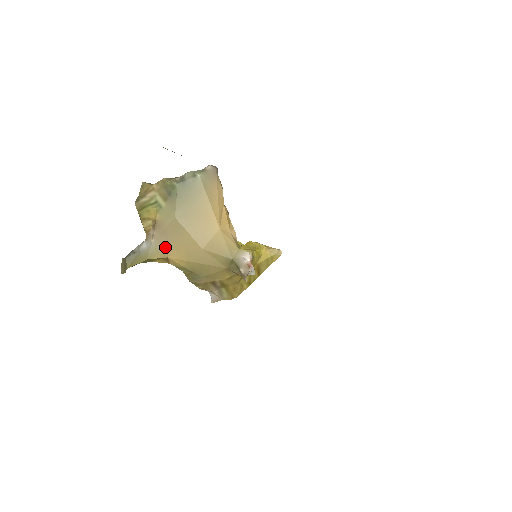
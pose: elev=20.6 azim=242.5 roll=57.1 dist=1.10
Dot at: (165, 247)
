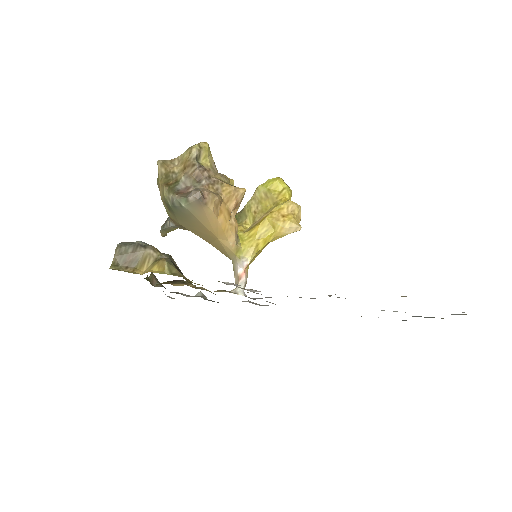
Dot at: (186, 229)
